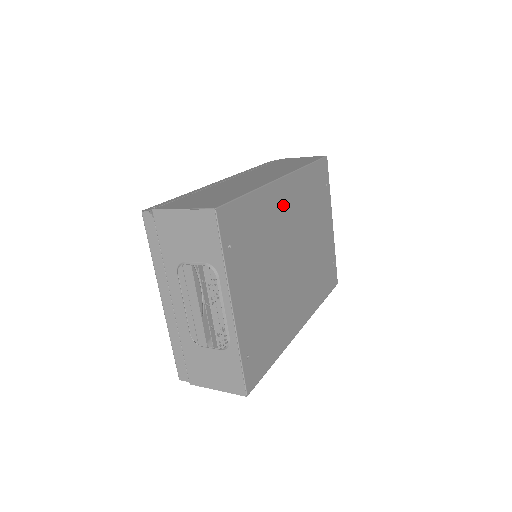
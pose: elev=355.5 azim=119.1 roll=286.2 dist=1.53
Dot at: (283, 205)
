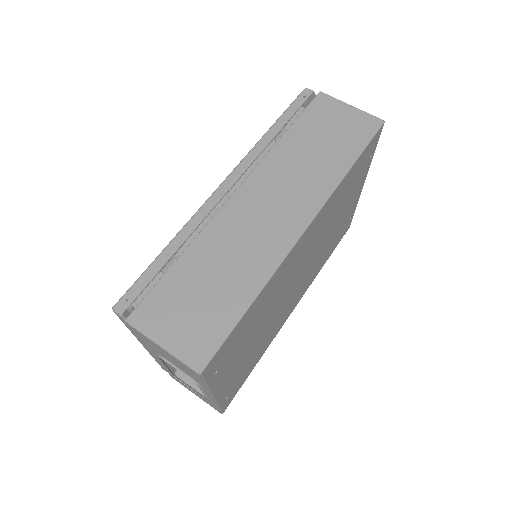
Dot at: (296, 256)
